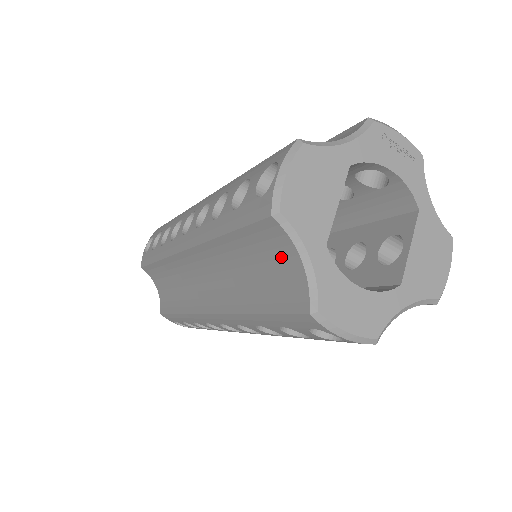
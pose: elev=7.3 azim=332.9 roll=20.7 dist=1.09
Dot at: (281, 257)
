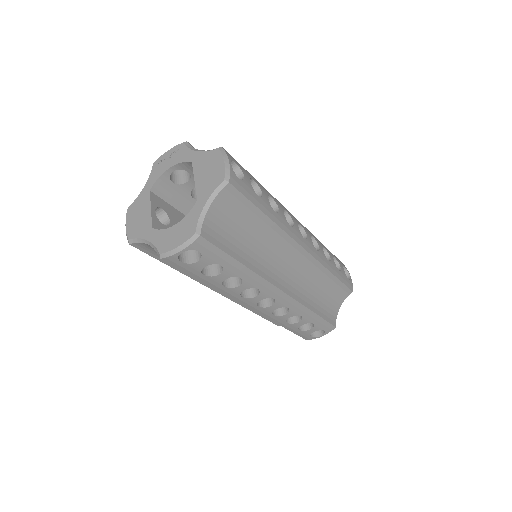
Dot at: occluded
